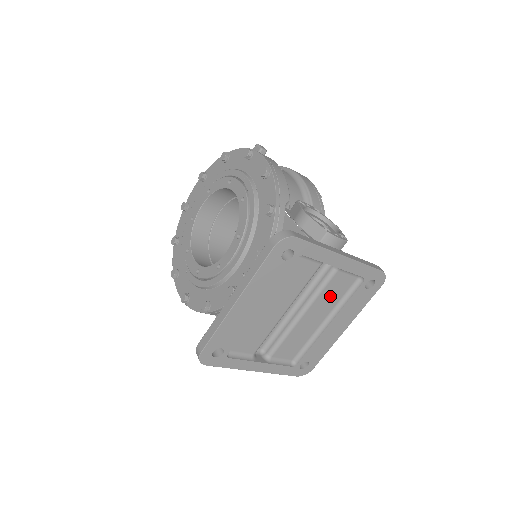
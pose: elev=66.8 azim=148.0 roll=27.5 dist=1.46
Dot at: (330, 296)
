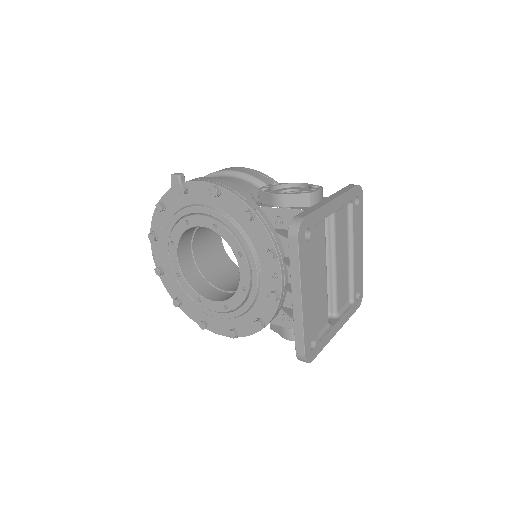
Dot at: (341, 235)
